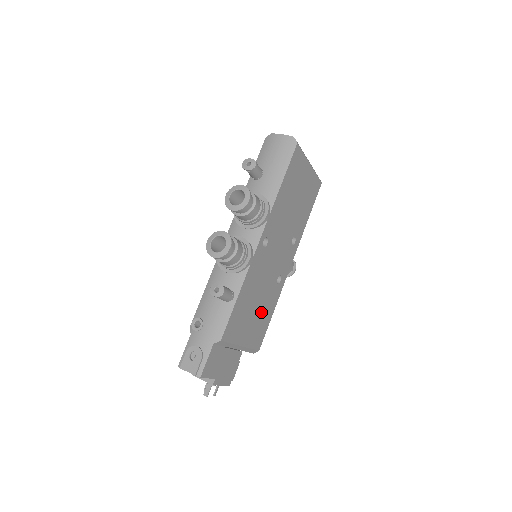
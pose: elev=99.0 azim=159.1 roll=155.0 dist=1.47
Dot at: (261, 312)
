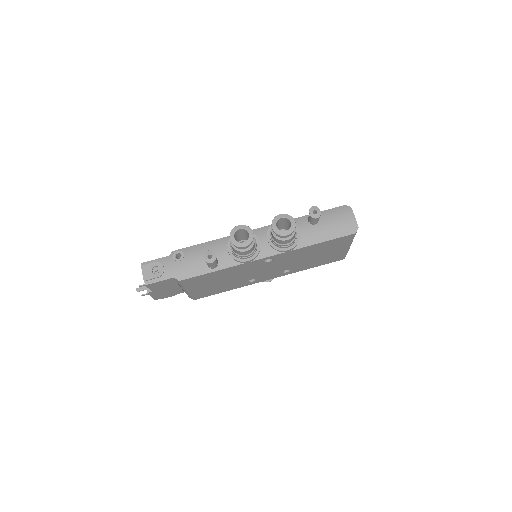
Dot at: (220, 286)
